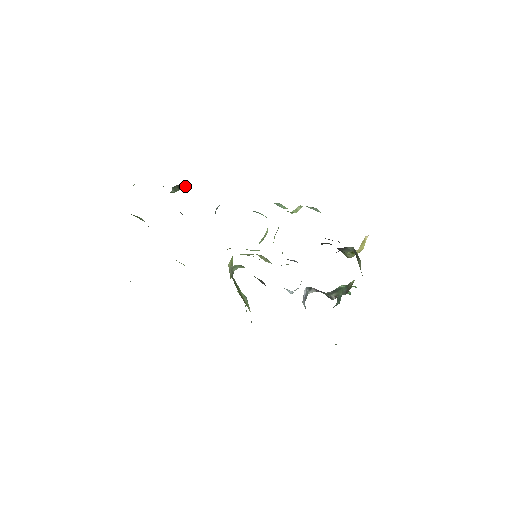
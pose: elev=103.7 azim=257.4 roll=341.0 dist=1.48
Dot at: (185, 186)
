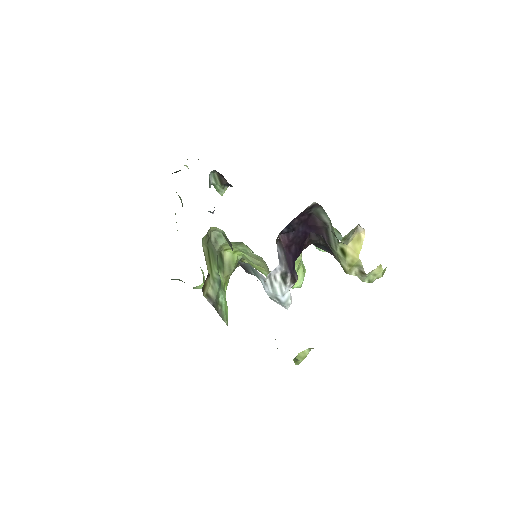
Dot at: (226, 181)
